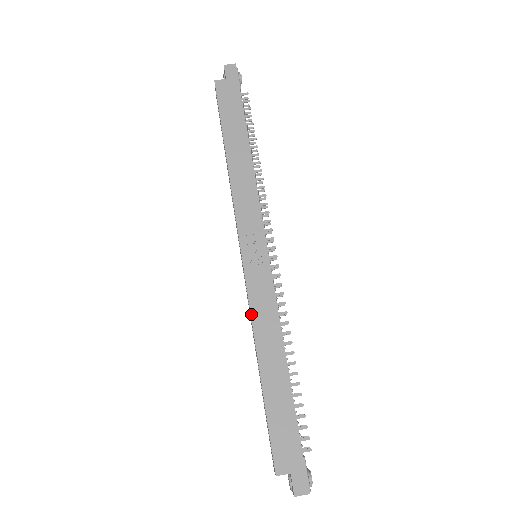
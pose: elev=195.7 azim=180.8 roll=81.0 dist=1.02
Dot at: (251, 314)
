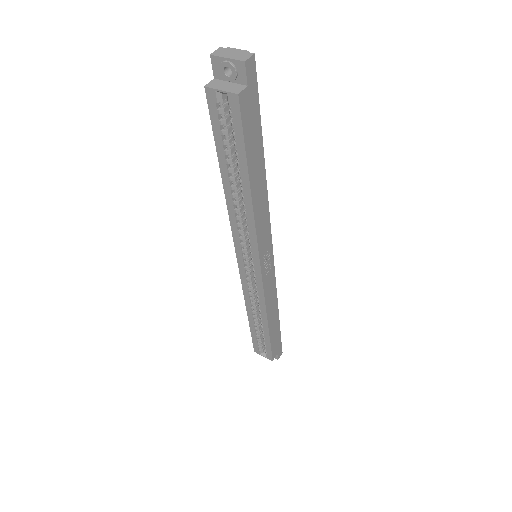
Dot at: (265, 303)
